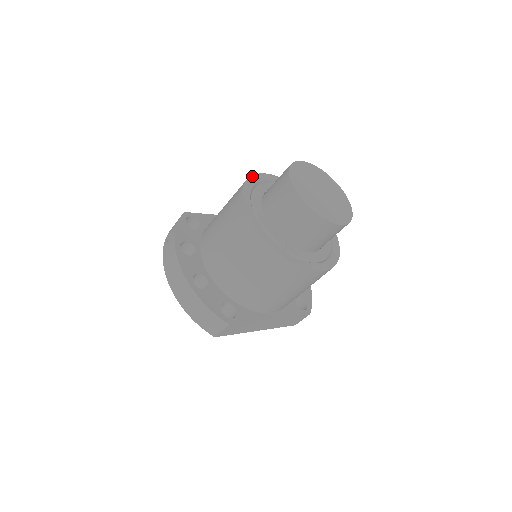
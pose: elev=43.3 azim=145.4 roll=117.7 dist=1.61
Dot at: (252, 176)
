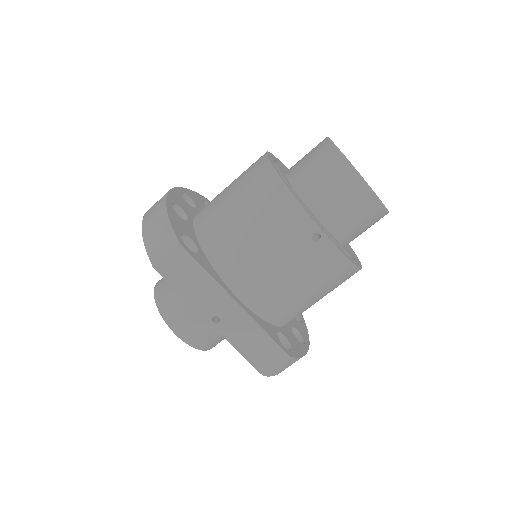
Dot at: occluded
